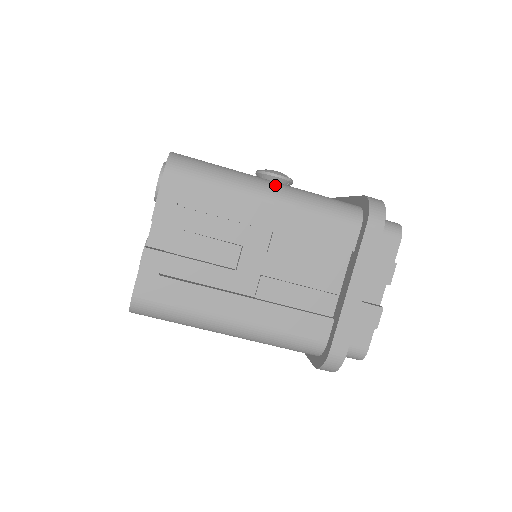
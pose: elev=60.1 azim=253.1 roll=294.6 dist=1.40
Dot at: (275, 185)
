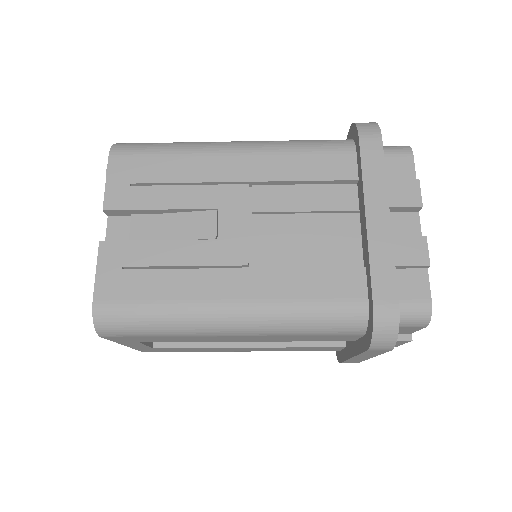
Dot at: (240, 141)
